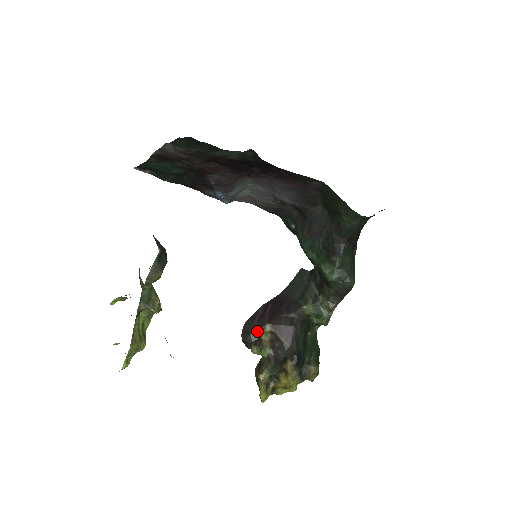
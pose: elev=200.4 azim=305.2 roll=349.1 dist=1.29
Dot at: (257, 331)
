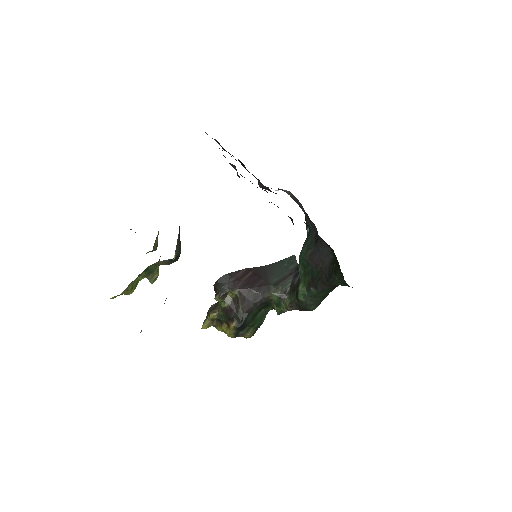
Dot at: (227, 288)
